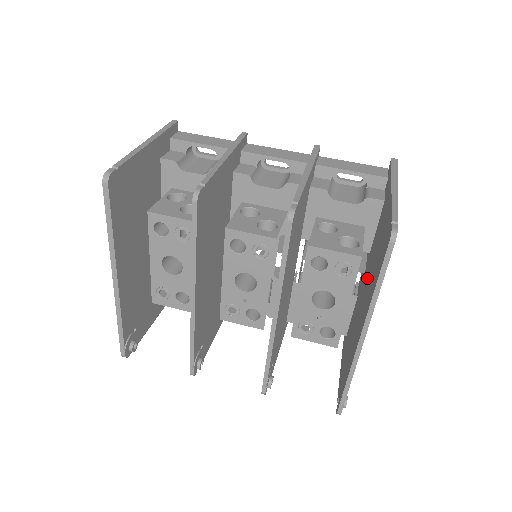
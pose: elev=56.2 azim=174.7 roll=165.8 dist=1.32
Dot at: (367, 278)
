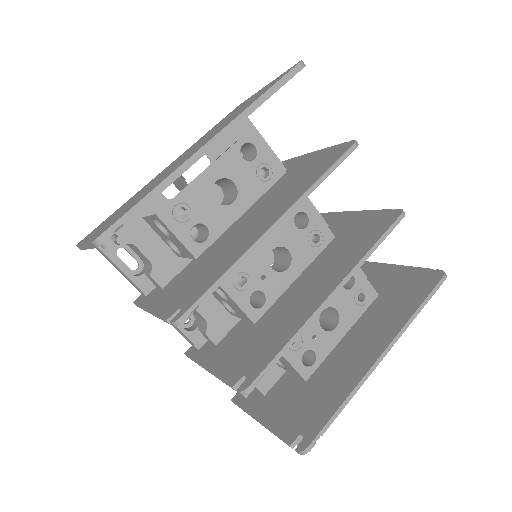
Dot at: occluded
